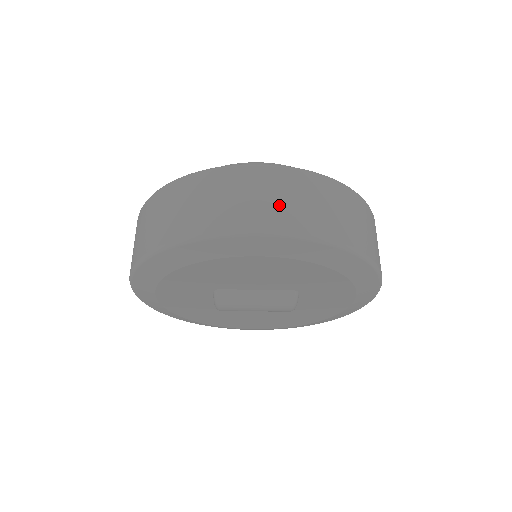
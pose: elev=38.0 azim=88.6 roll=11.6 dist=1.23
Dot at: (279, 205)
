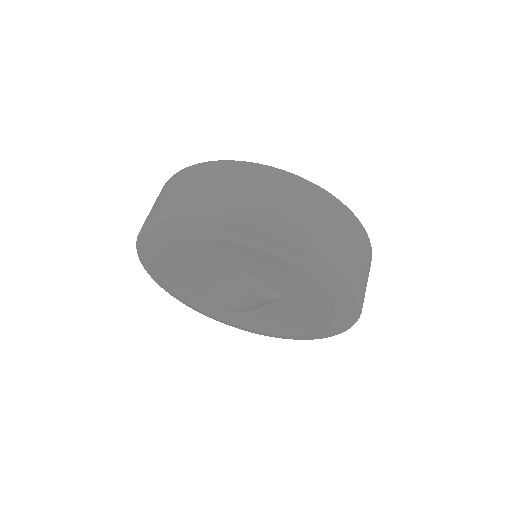
Dot at: (161, 202)
